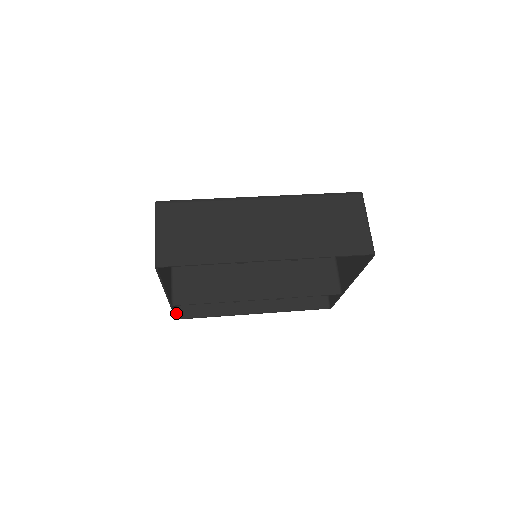
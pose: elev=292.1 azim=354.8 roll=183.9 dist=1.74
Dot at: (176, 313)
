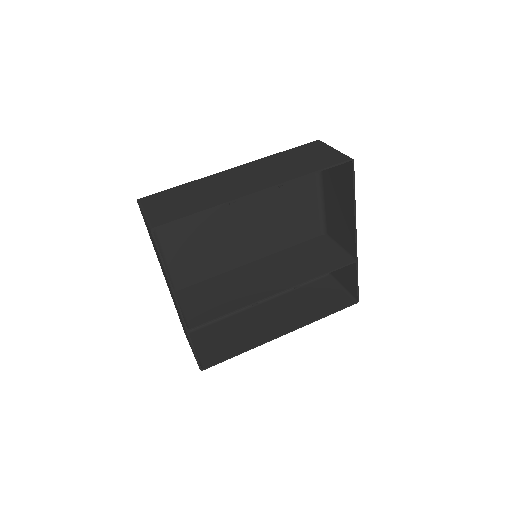
Dot at: occluded
